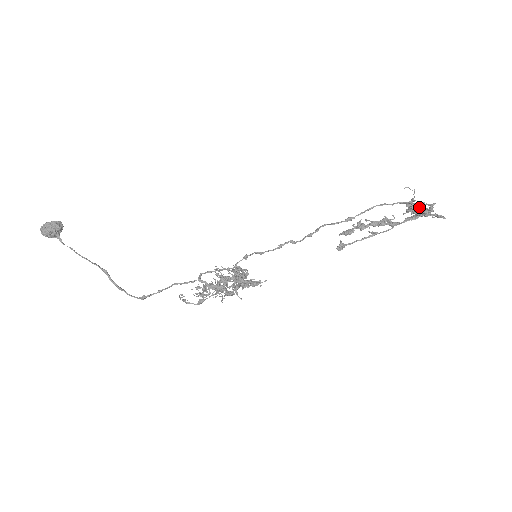
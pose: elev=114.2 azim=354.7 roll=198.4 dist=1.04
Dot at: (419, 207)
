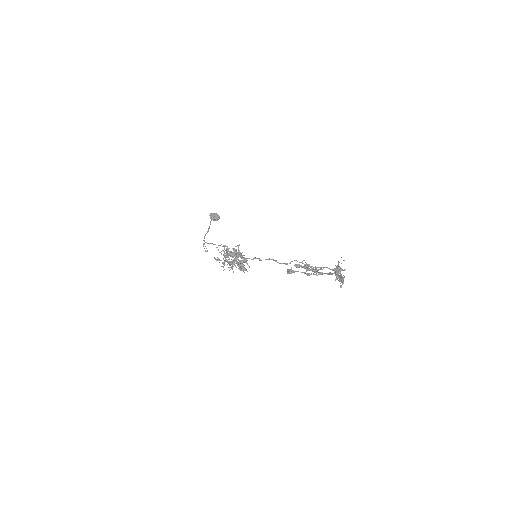
Dot at: (338, 269)
